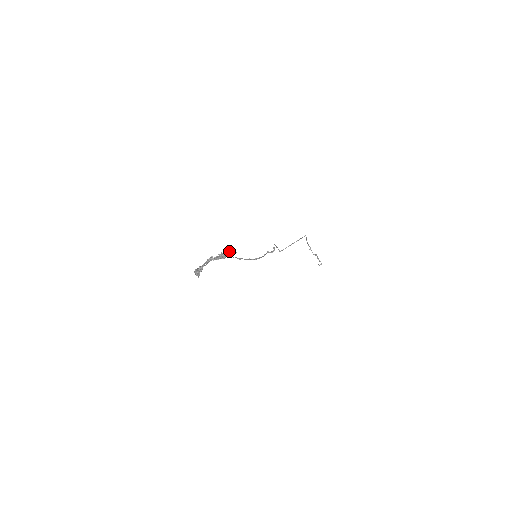
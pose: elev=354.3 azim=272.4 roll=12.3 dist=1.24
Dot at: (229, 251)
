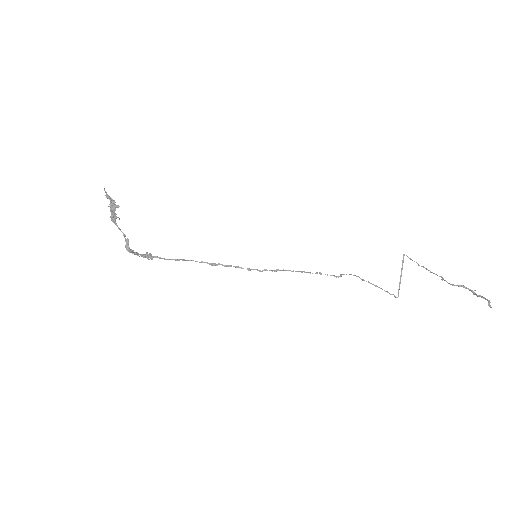
Dot at: (107, 195)
